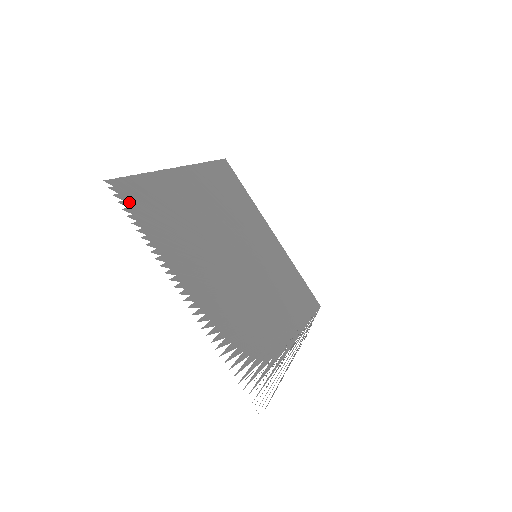
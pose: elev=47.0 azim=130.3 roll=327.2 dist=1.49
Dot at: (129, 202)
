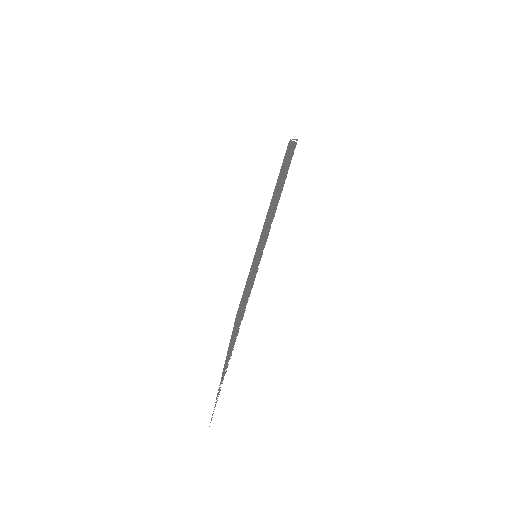
Dot at: (285, 178)
